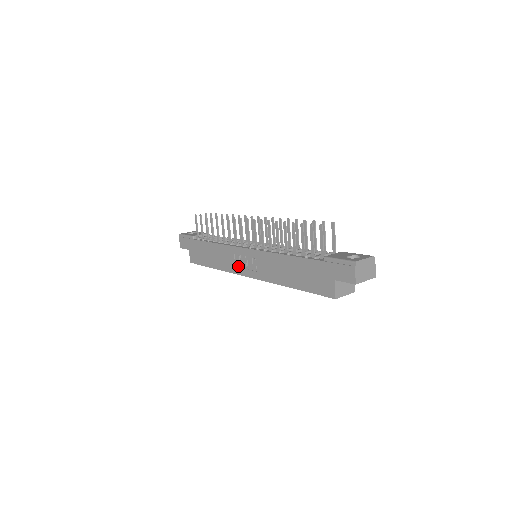
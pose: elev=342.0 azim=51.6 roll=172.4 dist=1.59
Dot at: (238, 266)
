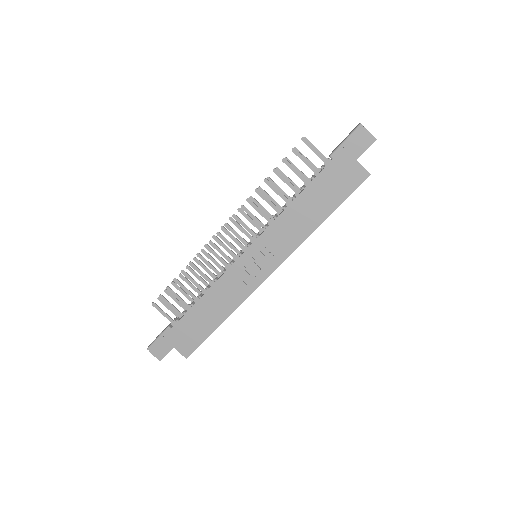
Dot at: (250, 281)
